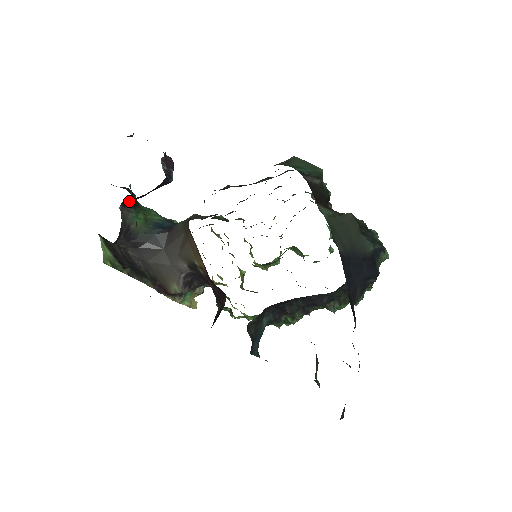
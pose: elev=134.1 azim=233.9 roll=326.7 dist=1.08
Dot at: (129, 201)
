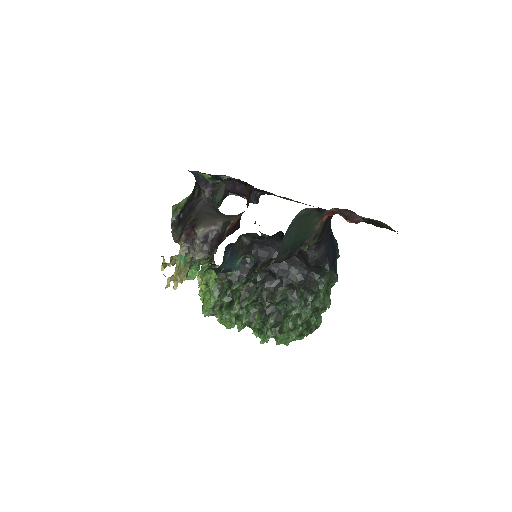
Dot at: (229, 188)
